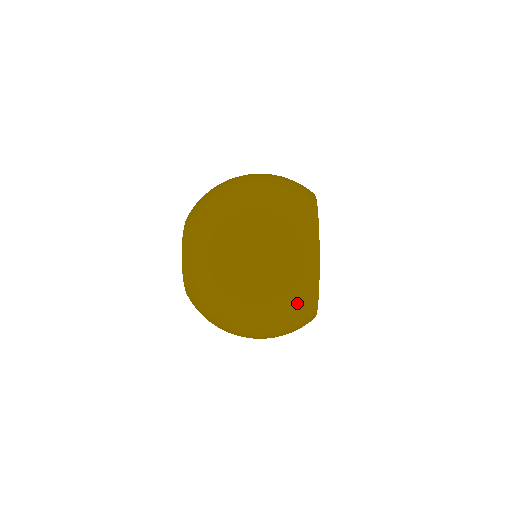
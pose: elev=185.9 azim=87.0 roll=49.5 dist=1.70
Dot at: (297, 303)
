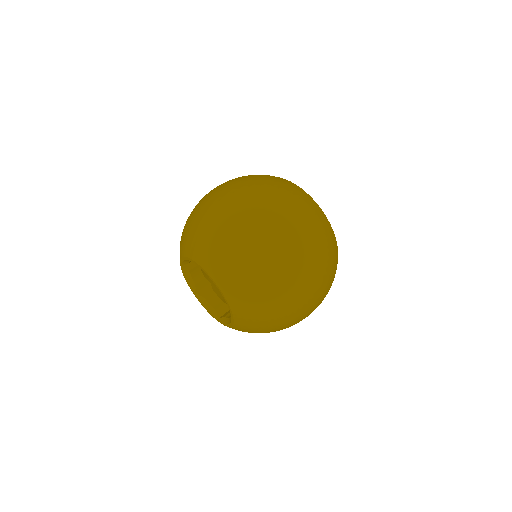
Dot at: occluded
